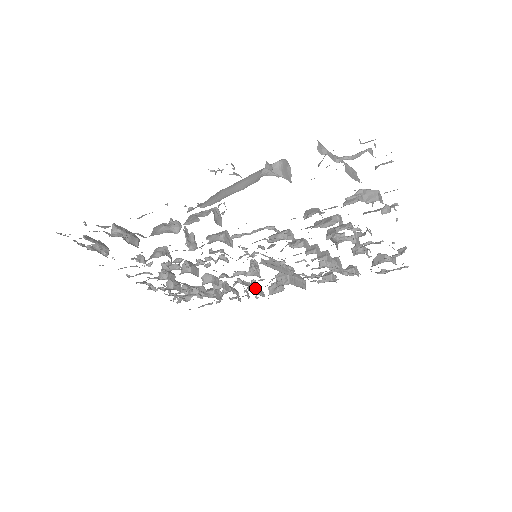
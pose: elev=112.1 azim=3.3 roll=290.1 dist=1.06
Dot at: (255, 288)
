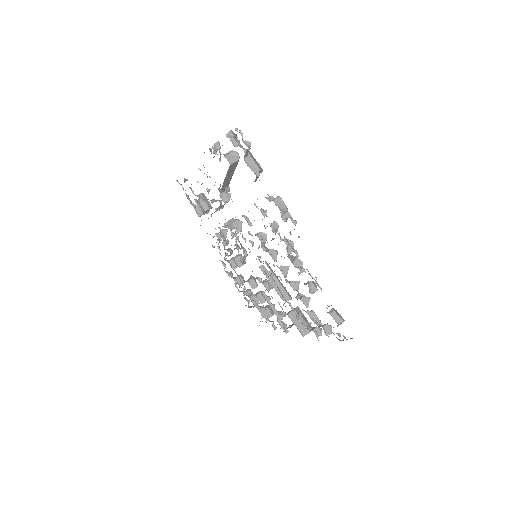
Dot at: (274, 310)
